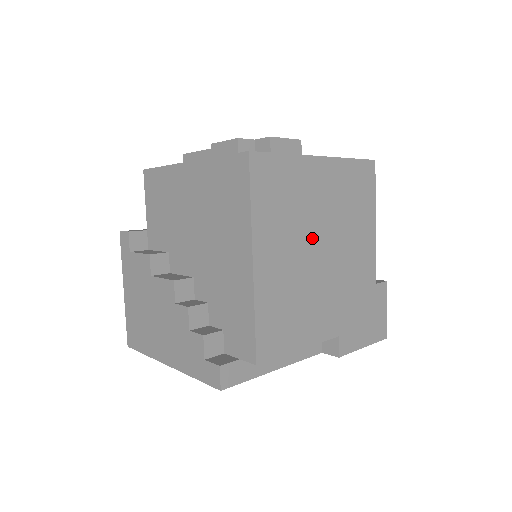
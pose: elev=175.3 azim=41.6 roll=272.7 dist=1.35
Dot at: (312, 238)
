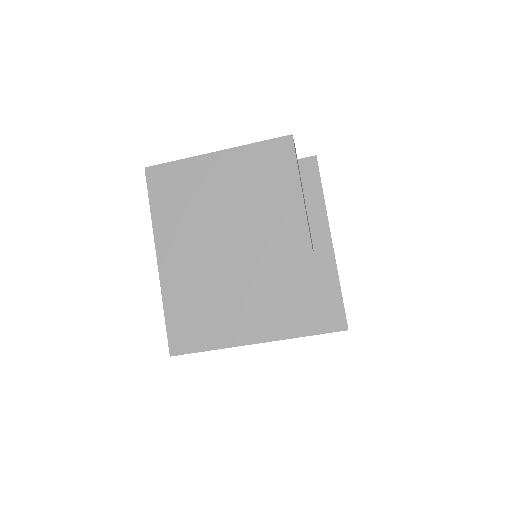
Dot at: occluded
